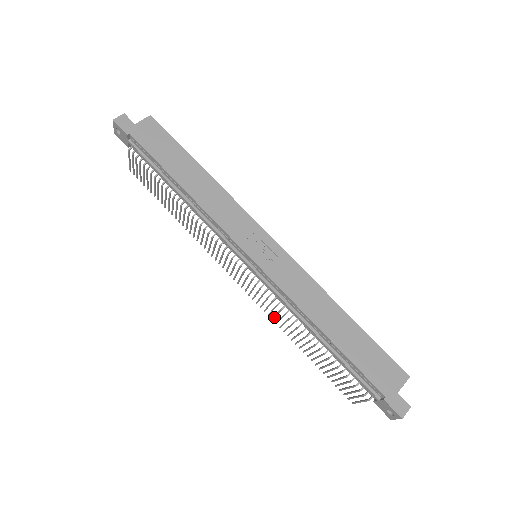
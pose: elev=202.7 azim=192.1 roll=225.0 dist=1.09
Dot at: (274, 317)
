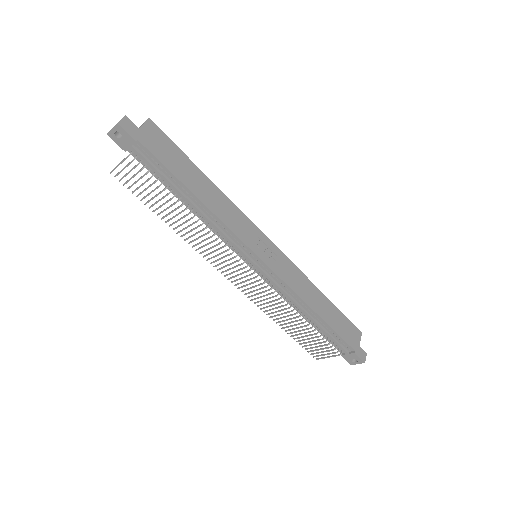
Dot at: occluded
